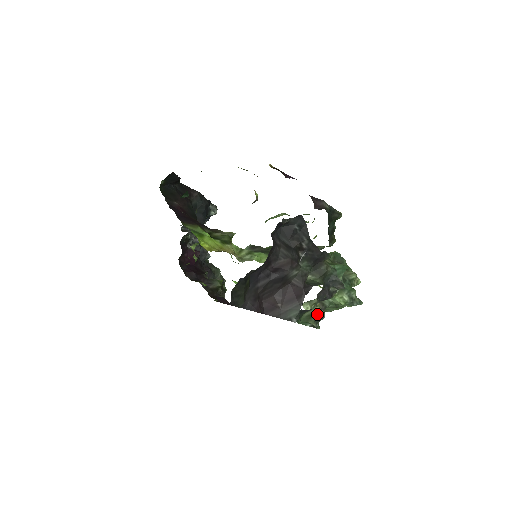
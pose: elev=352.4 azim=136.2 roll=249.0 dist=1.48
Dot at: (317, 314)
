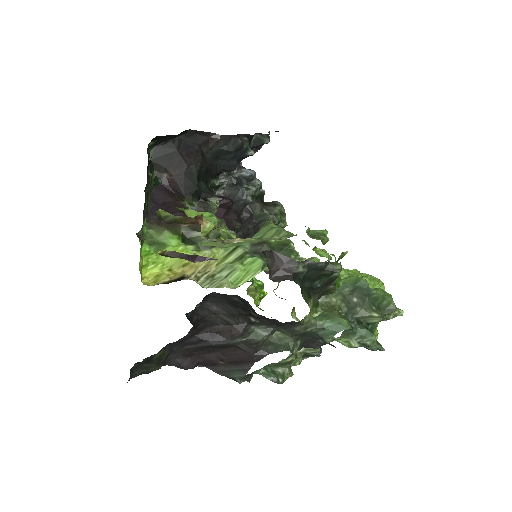
Dot at: (307, 351)
